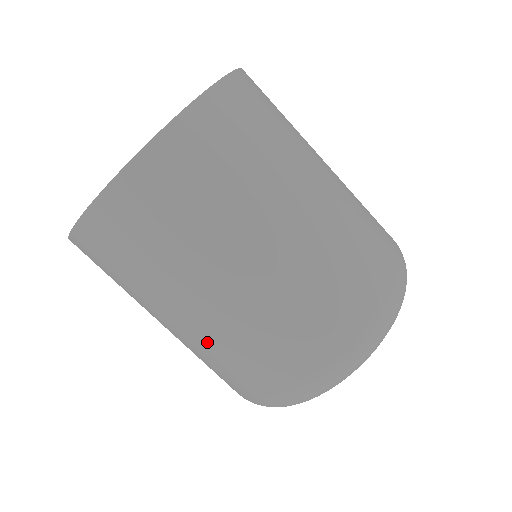
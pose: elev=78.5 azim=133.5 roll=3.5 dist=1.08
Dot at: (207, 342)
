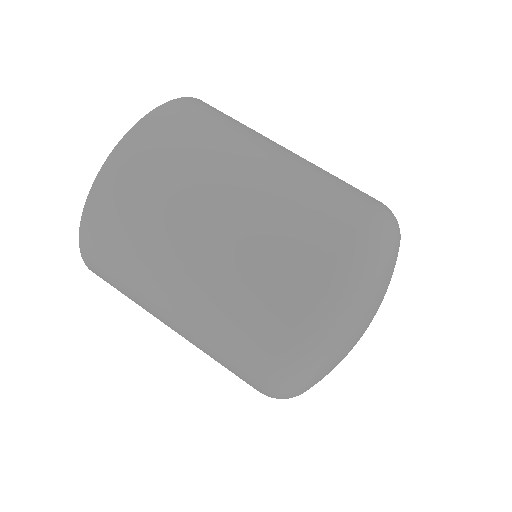
Dot at: (231, 256)
